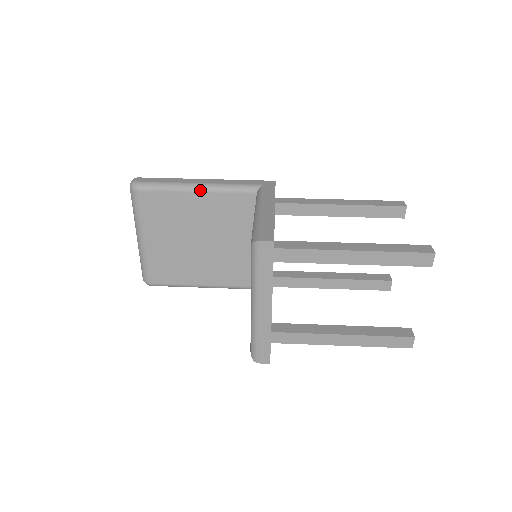
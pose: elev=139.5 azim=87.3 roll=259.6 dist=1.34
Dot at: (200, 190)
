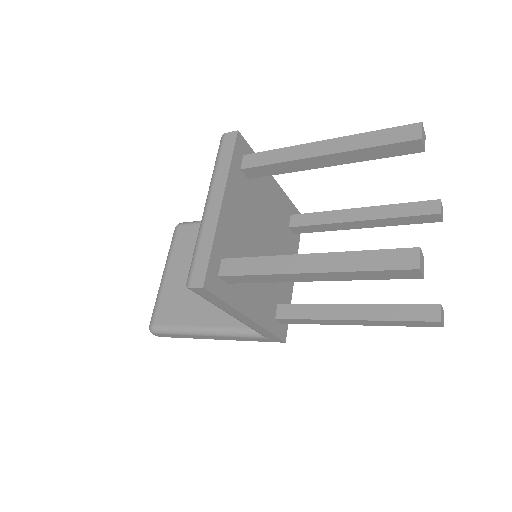
Dot at: occluded
